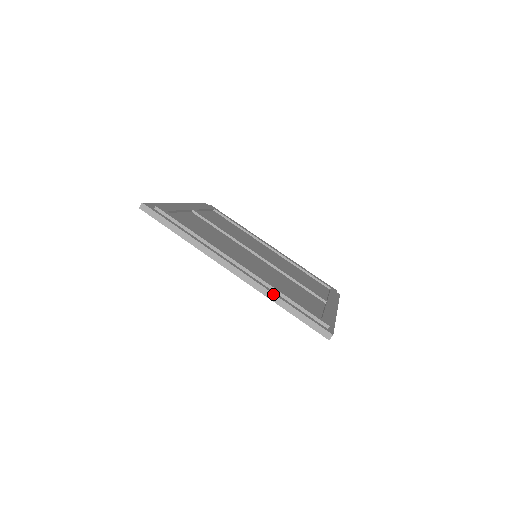
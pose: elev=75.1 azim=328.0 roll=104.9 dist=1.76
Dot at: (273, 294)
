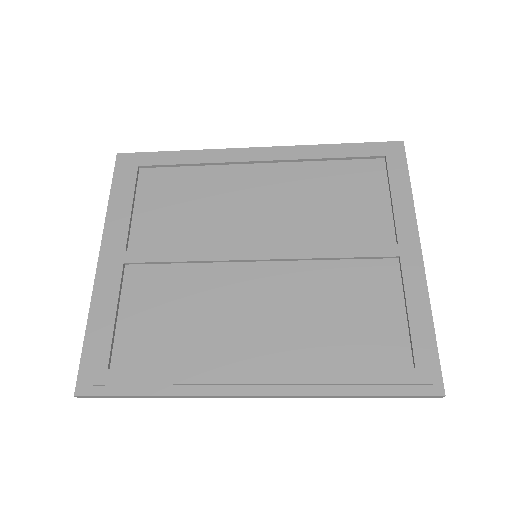
Dot at: (329, 397)
